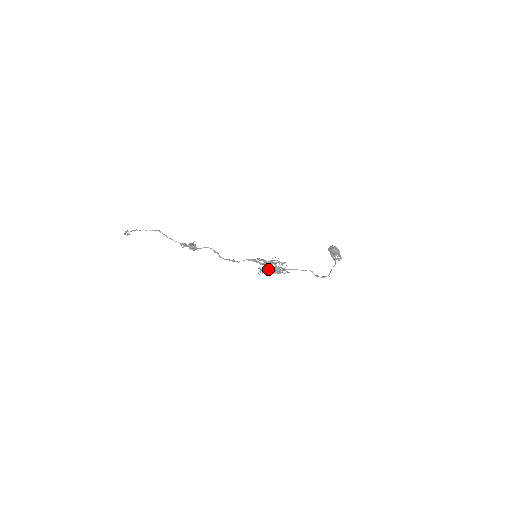
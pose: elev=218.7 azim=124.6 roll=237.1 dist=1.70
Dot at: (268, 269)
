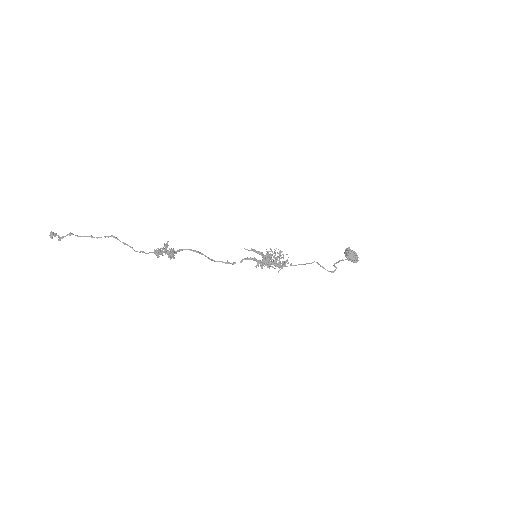
Dot at: (269, 265)
